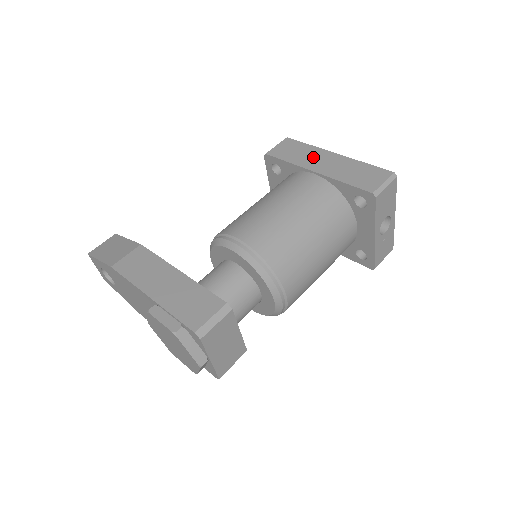
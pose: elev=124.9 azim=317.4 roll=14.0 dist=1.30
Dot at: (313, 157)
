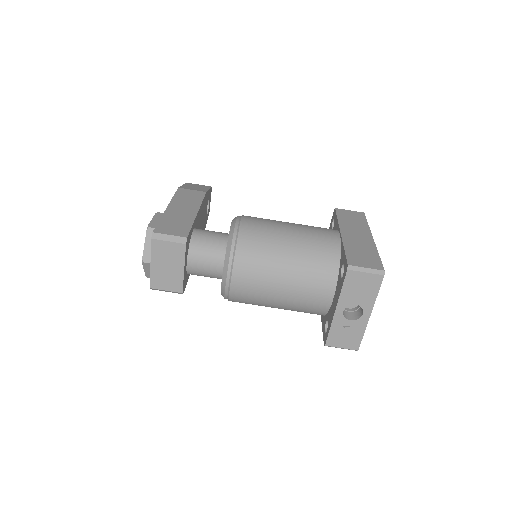
Dot at: (356, 229)
